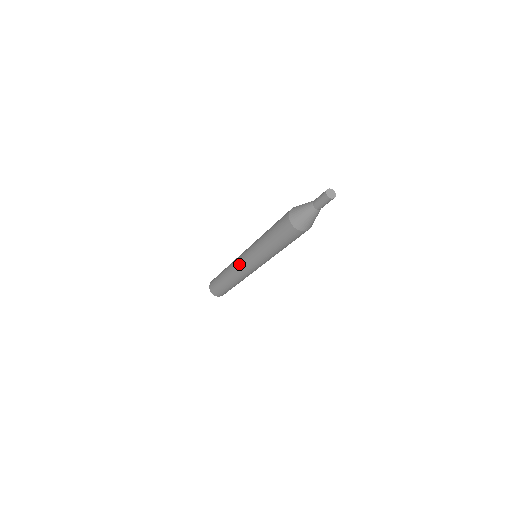
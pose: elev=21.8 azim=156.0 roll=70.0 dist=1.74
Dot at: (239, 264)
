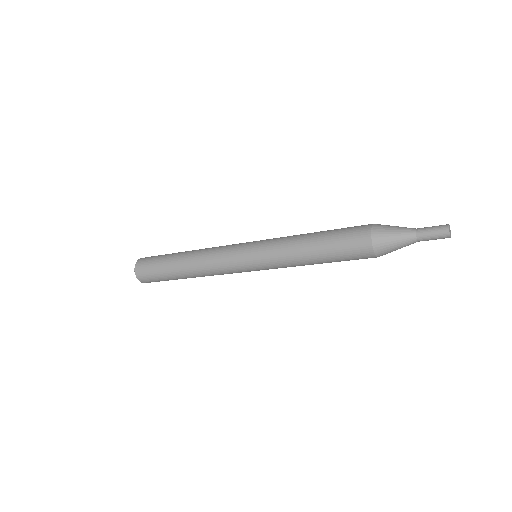
Dot at: (227, 256)
